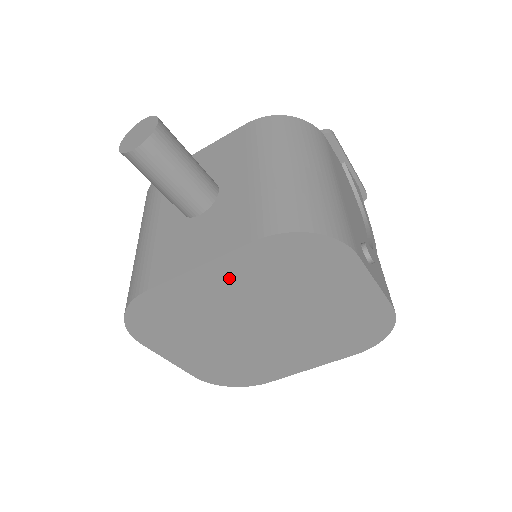
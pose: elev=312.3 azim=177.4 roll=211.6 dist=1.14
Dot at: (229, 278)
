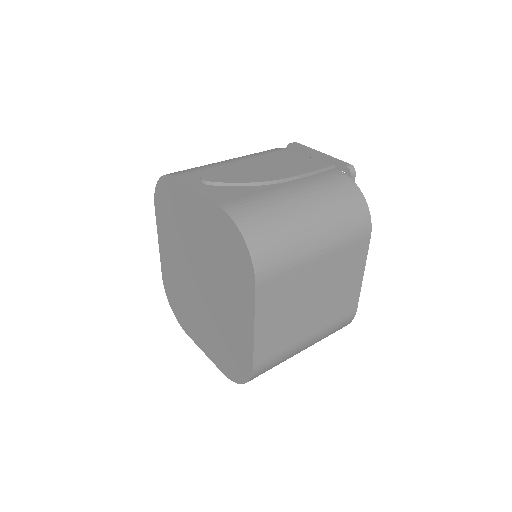
Dot at: (167, 243)
